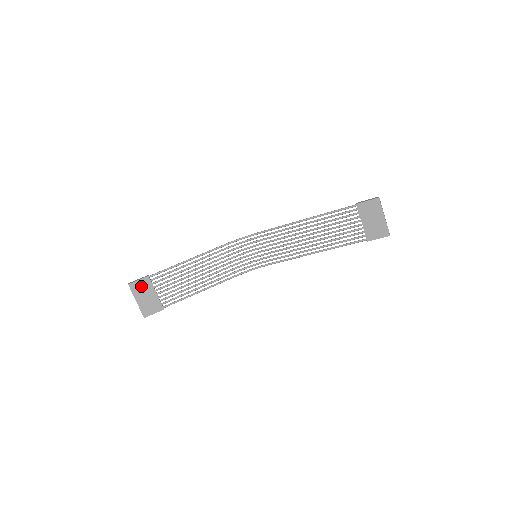
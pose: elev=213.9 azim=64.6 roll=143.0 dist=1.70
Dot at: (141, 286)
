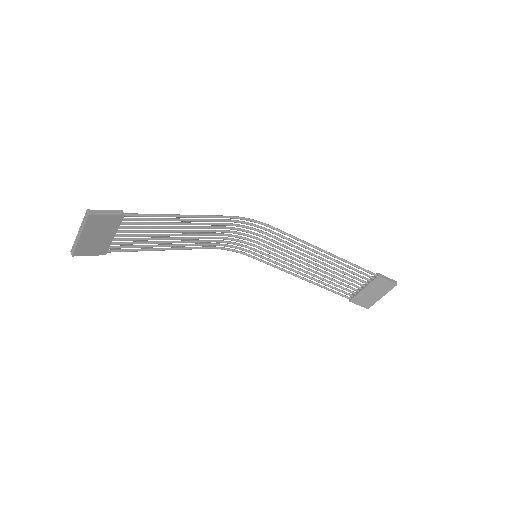
Dot at: (104, 222)
